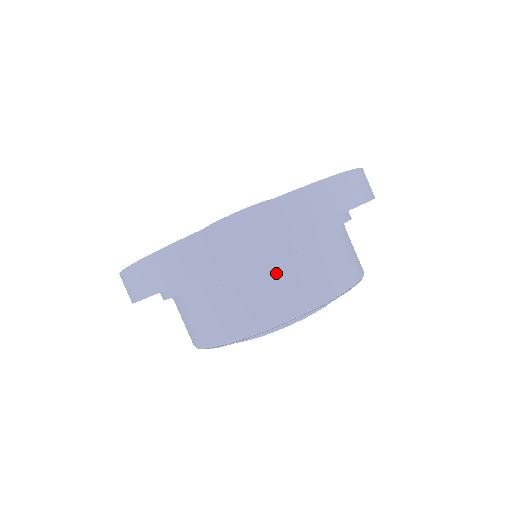
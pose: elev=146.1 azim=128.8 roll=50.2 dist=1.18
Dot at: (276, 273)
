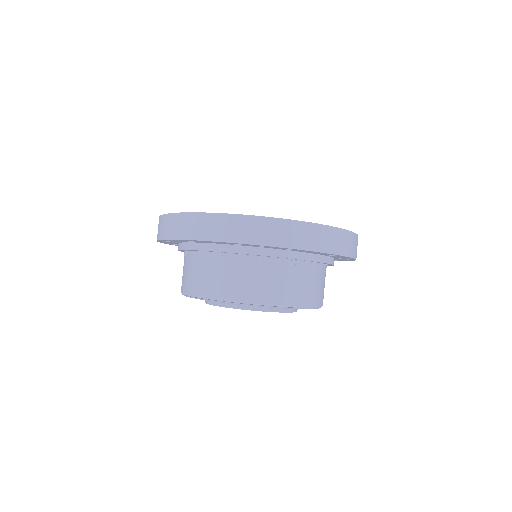
Dot at: (212, 264)
